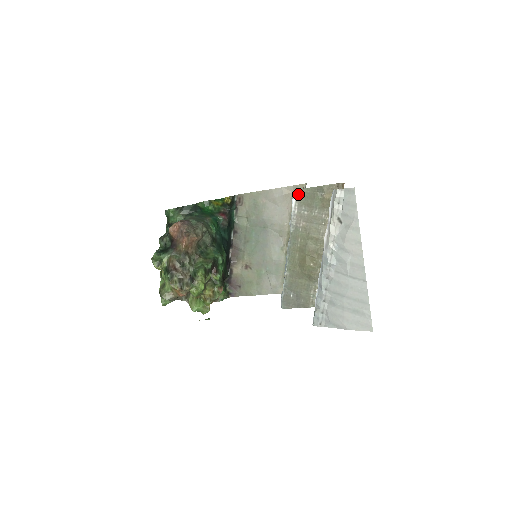
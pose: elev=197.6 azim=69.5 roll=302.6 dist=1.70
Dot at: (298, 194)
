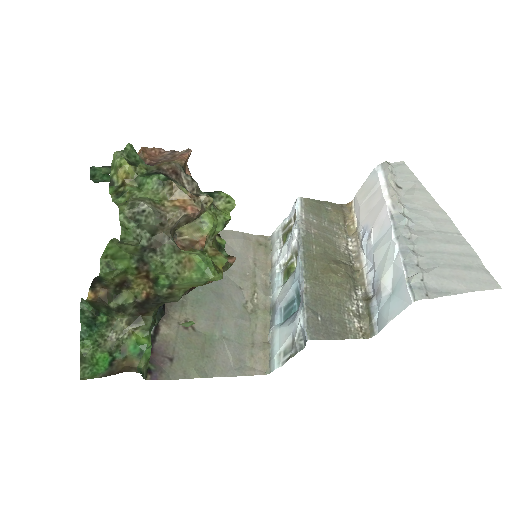
Dot at: (303, 201)
